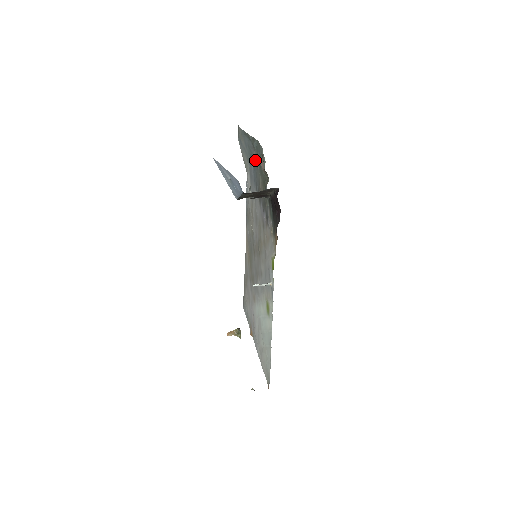
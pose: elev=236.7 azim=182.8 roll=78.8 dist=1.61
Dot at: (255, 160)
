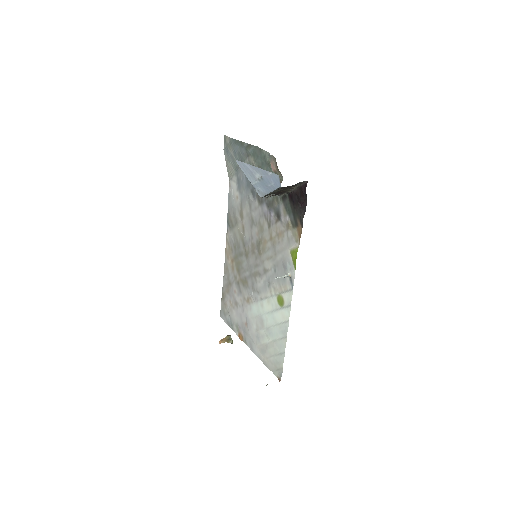
Dot at: (253, 165)
